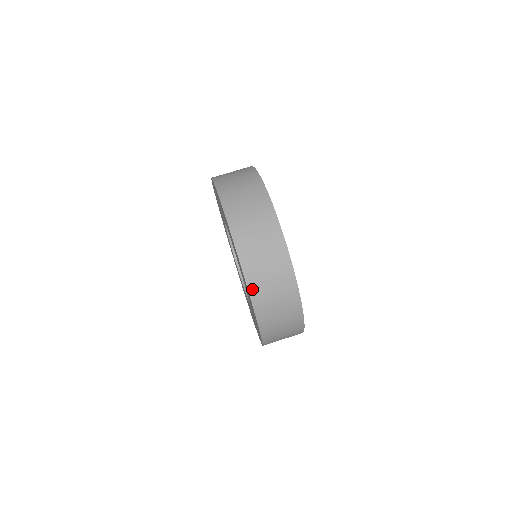
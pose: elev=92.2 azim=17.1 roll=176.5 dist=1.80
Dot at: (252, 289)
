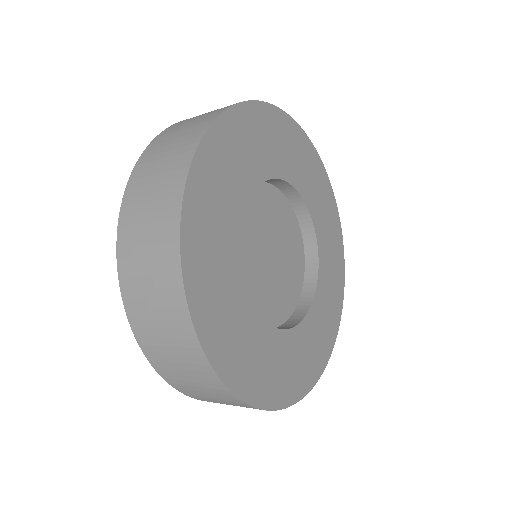
Dot at: (193, 397)
